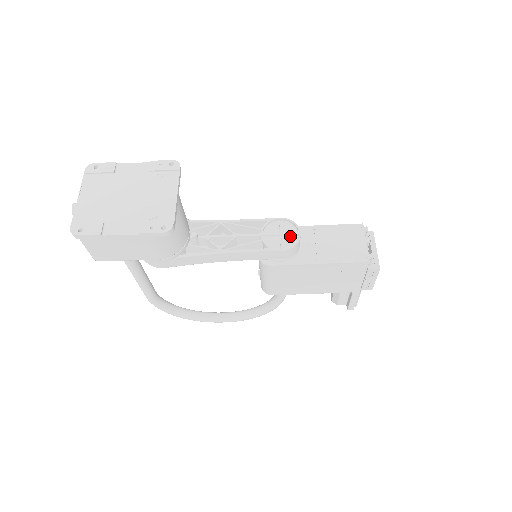
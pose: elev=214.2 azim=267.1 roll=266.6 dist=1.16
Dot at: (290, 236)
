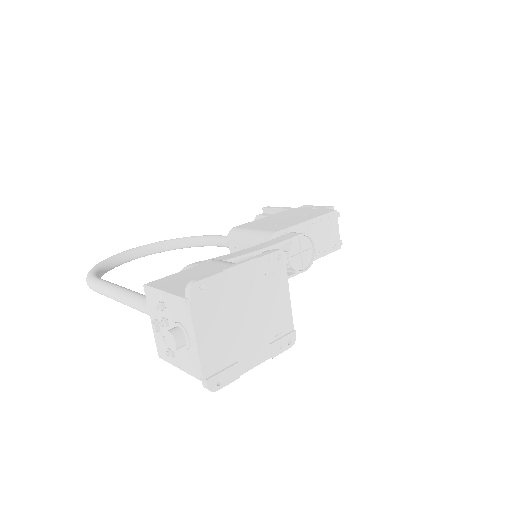
Dot at: (307, 252)
